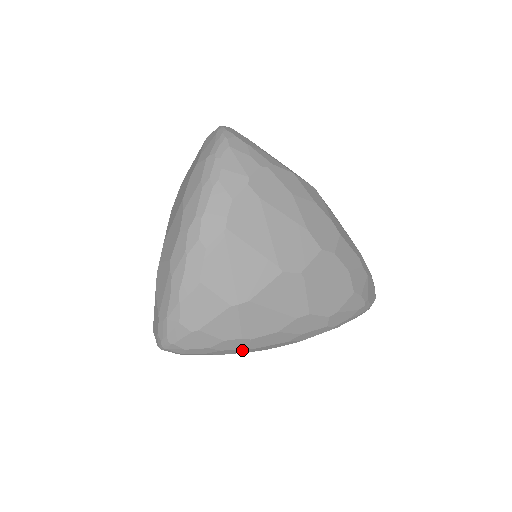
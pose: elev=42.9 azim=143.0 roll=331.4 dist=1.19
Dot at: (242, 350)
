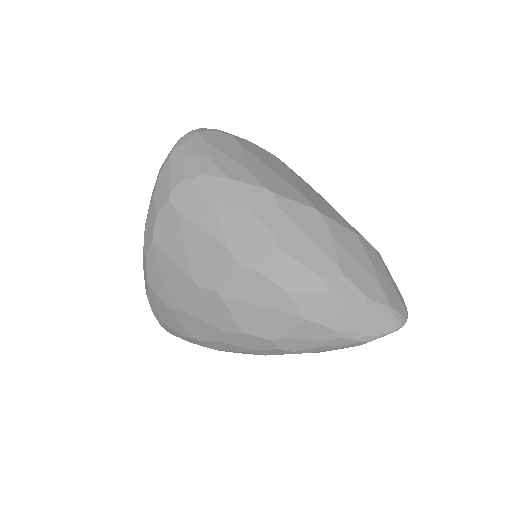
Dot at: occluded
